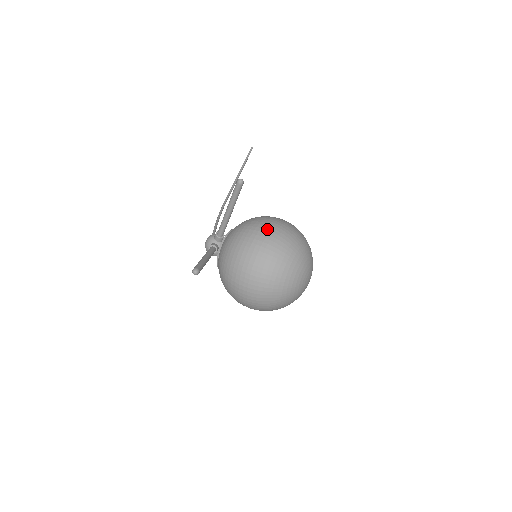
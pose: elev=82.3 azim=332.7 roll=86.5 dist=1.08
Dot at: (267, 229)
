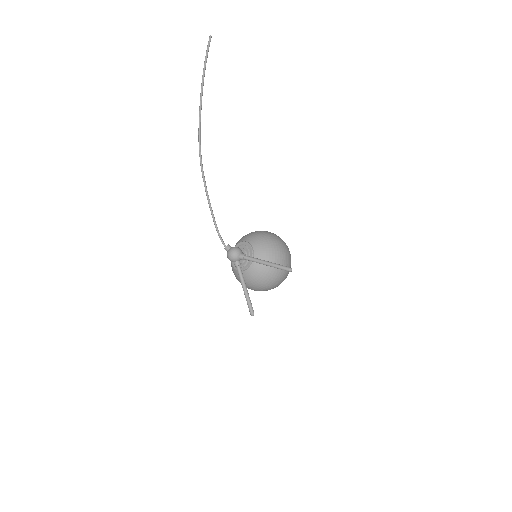
Dot at: (283, 270)
